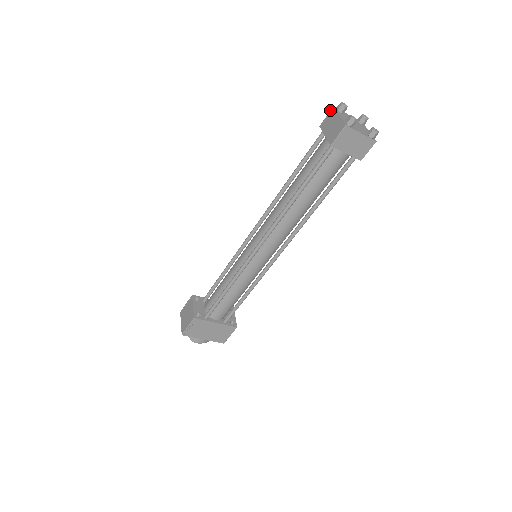
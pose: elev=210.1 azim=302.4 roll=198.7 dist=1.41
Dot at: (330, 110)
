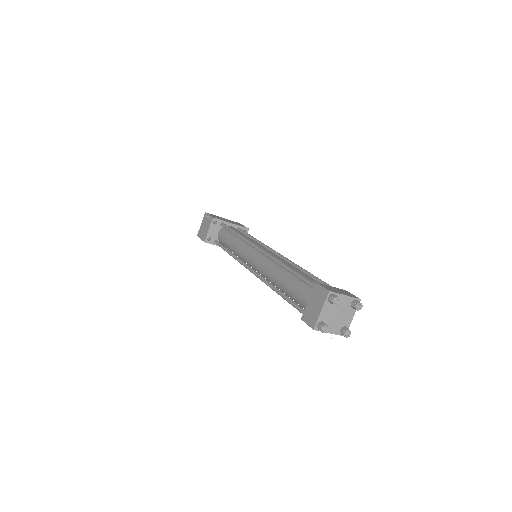
Dot at: (326, 289)
